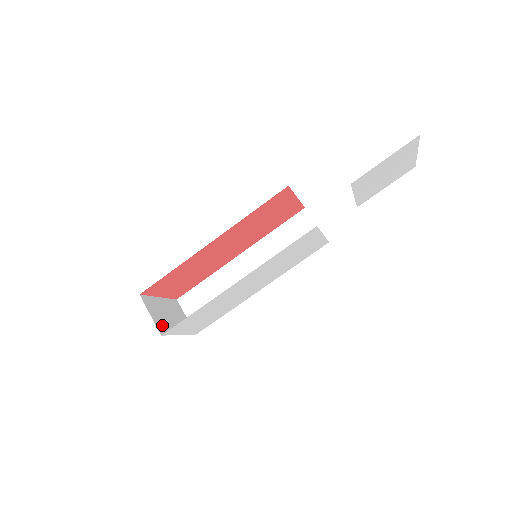
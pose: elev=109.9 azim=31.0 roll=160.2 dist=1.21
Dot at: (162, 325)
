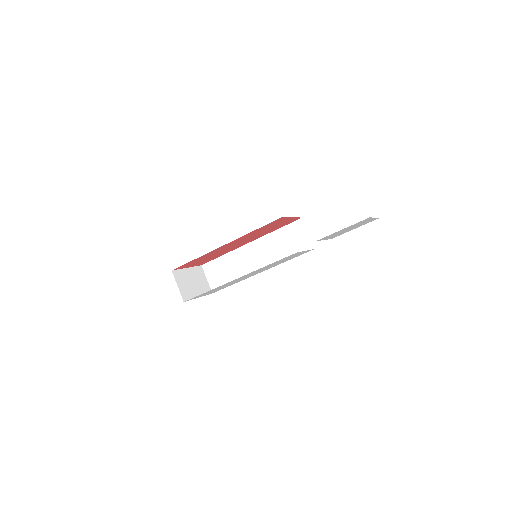
Dot at: (186, 293)
